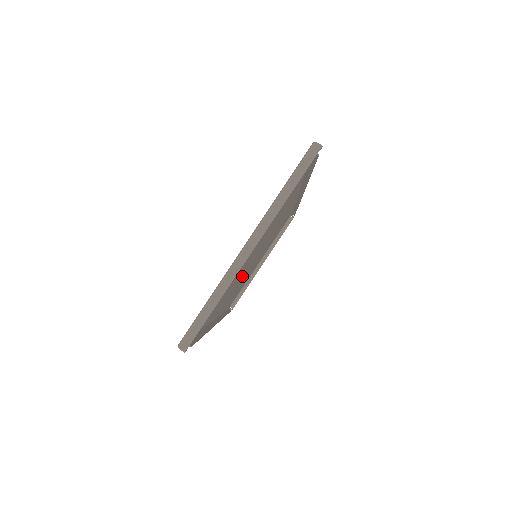
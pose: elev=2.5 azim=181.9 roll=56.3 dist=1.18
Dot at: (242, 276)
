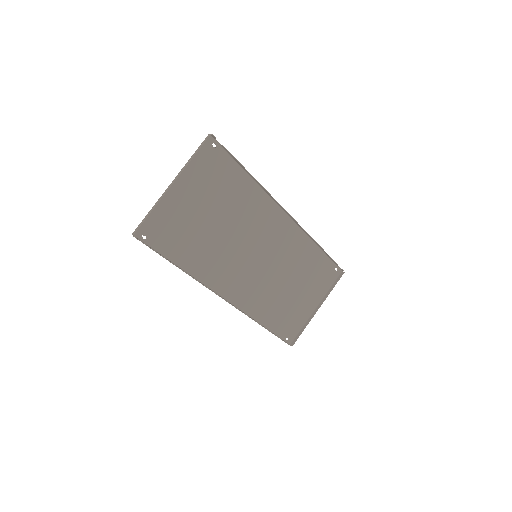
Dot at: (246, 269)
